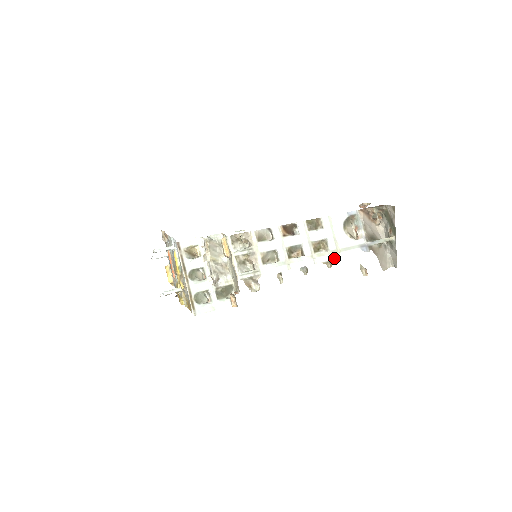
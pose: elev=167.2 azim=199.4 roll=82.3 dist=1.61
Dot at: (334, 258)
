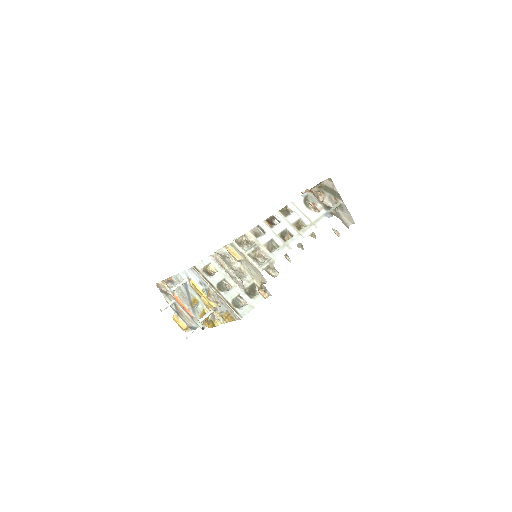
Dot at: (314, 229)
